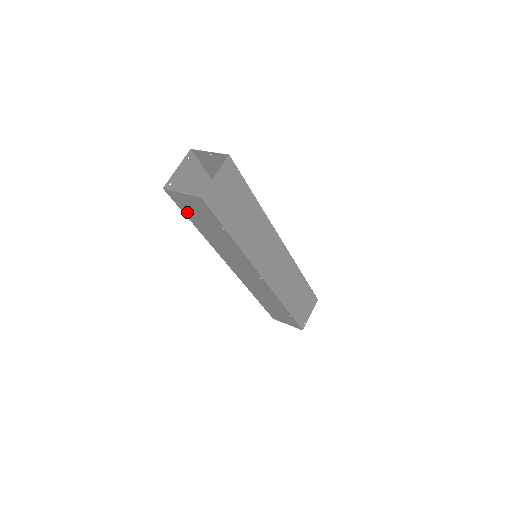
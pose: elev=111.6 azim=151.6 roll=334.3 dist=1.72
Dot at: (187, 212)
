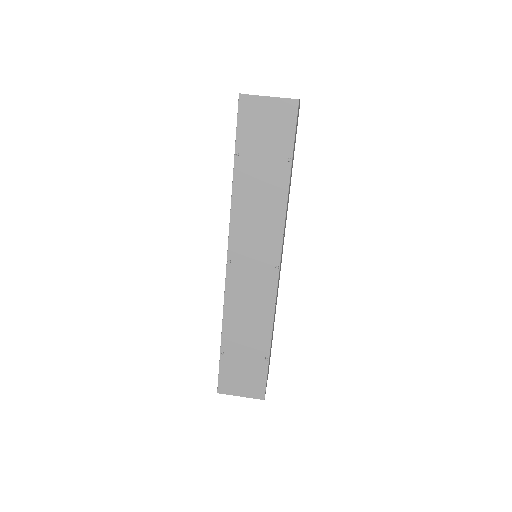
Dot at: (244, 138)
